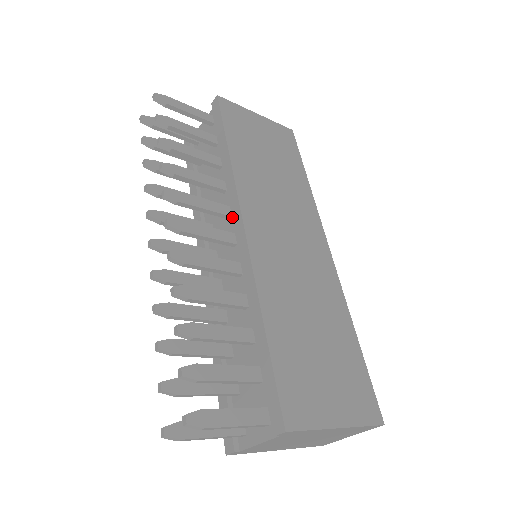
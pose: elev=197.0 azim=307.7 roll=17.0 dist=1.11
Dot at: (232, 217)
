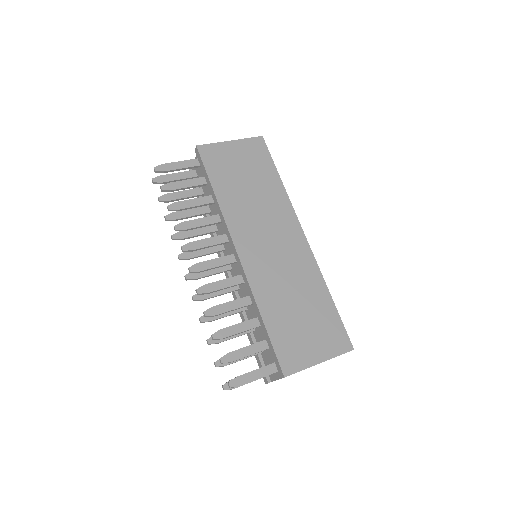
Dot at: occluded
